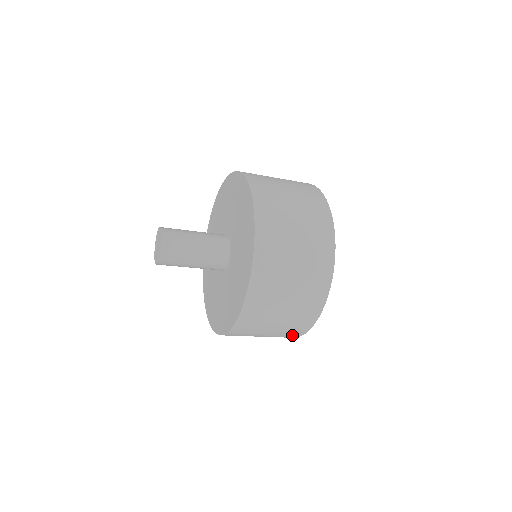
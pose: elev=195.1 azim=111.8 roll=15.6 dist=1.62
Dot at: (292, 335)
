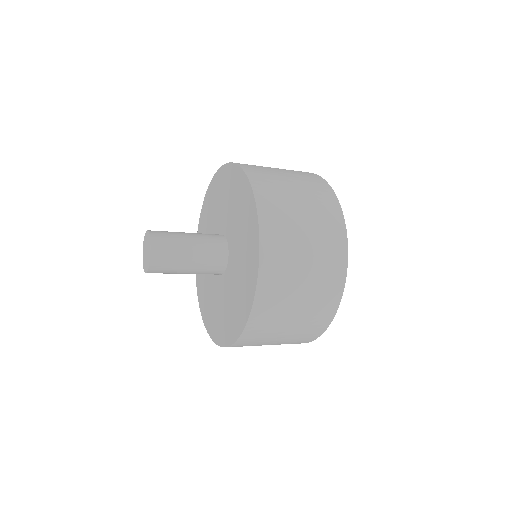
Dot at: (321, 321)
